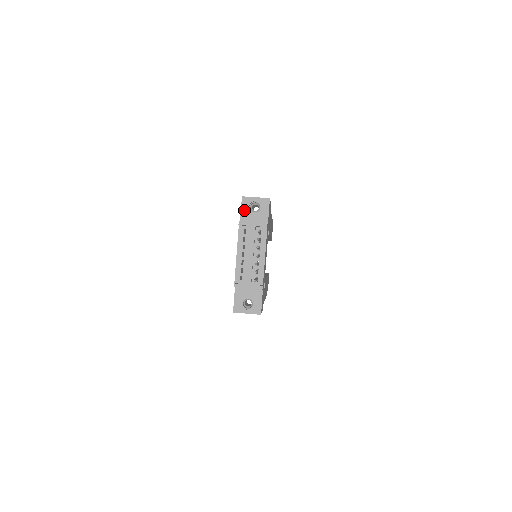
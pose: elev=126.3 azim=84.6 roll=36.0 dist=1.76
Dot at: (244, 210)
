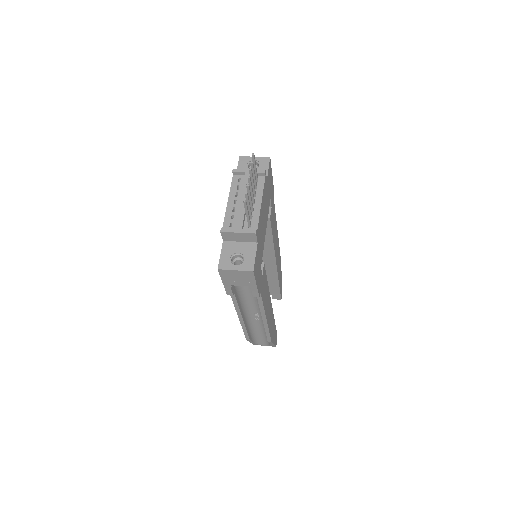
Dot at: (241, 168)
